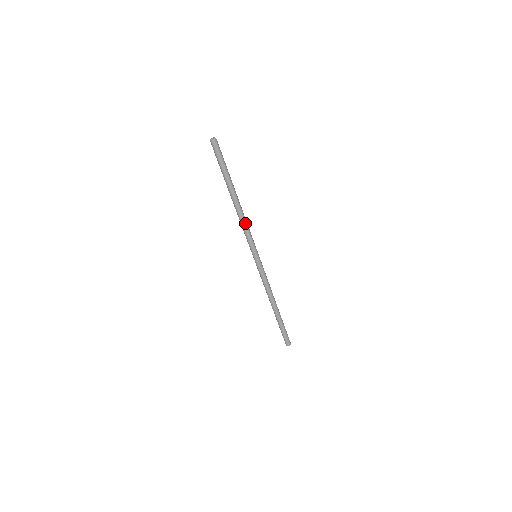
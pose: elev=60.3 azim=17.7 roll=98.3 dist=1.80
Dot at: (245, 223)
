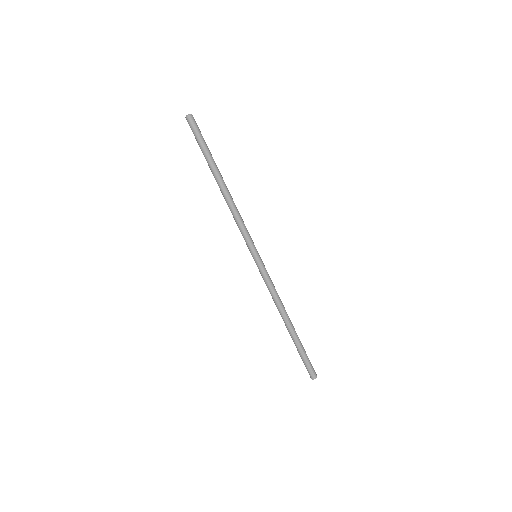
Dot at: (235, 214)
